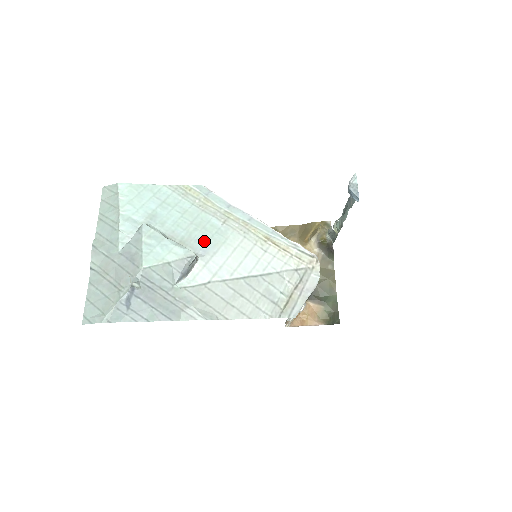
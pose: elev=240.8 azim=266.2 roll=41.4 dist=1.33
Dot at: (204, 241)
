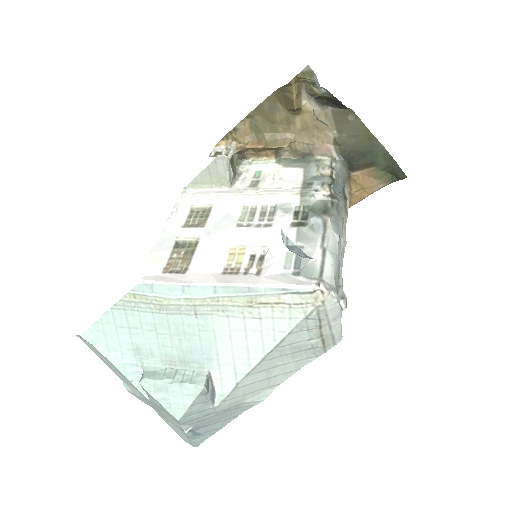
Dot at: (198, 348)
